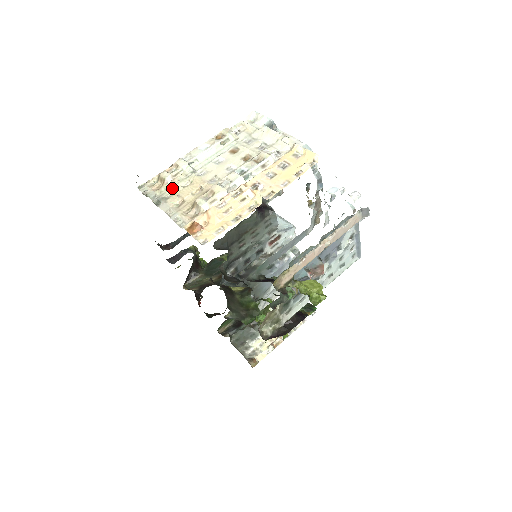
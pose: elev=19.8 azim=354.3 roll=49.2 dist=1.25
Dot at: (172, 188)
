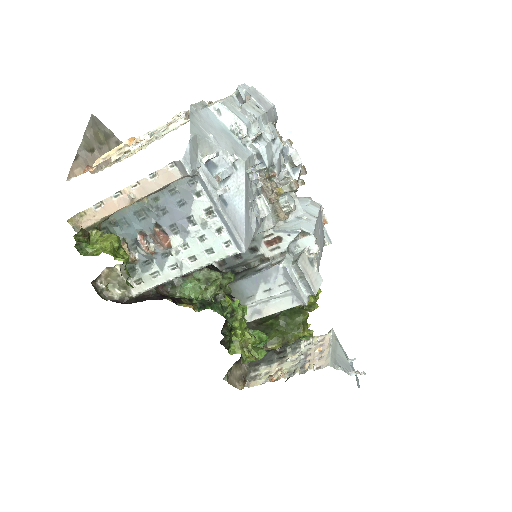
Dot at: occluded
